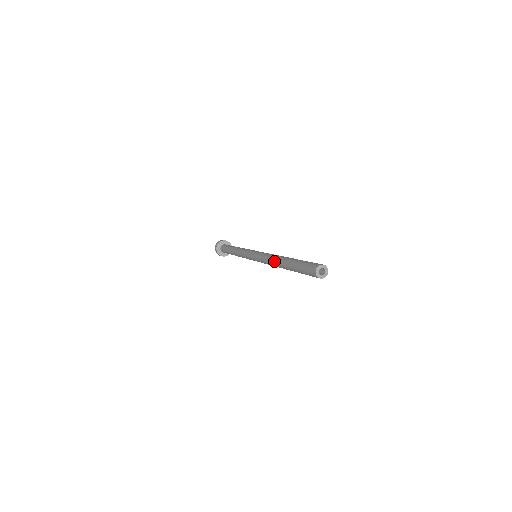
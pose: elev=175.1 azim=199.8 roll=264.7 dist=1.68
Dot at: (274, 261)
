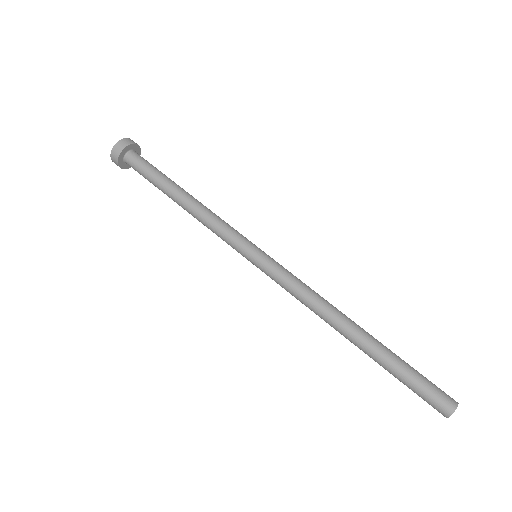
Dot at: (331, 324)
